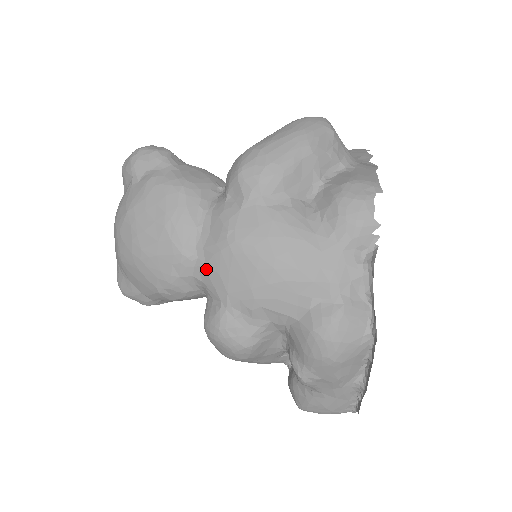
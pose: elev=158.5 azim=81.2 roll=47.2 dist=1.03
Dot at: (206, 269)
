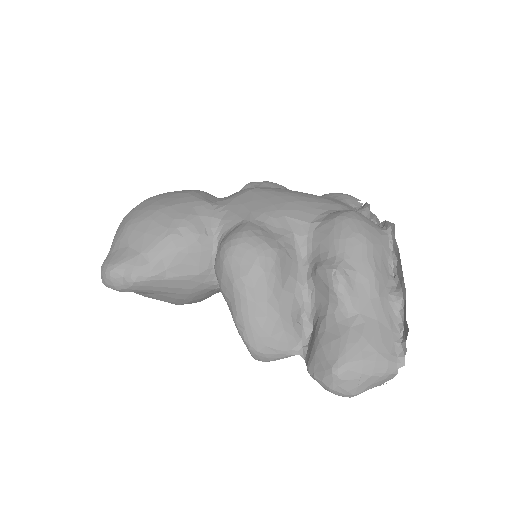
Dot at: (227, 207)
